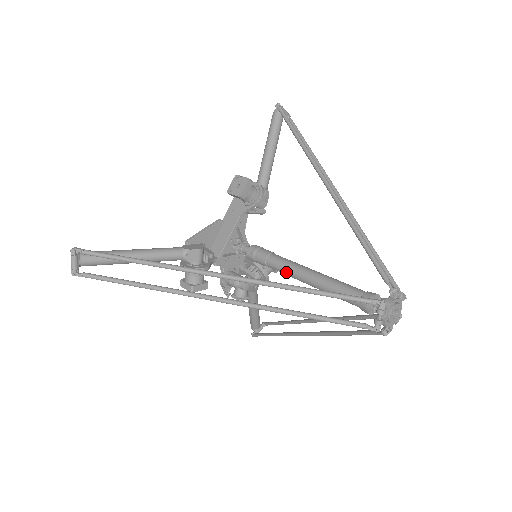
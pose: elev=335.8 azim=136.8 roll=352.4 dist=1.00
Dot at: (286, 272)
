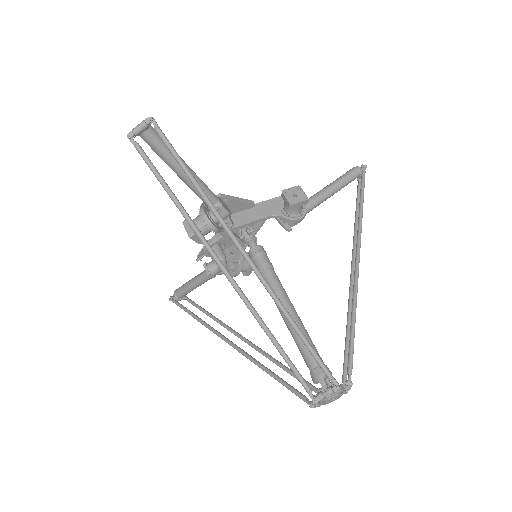
Dot at: occluded
